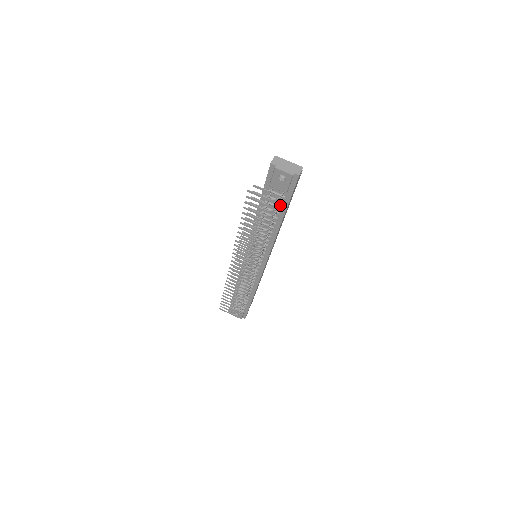
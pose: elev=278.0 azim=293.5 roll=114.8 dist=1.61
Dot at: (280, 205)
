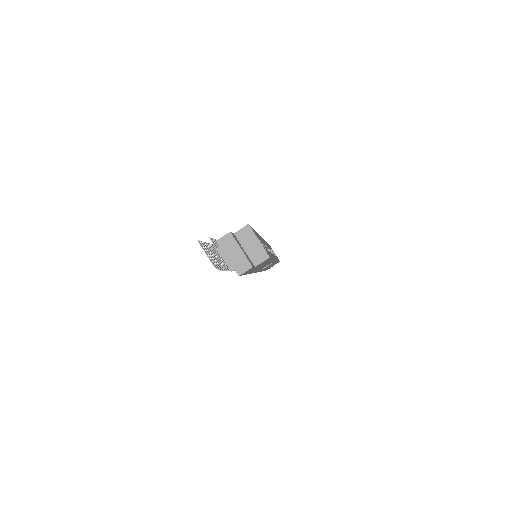
Dot at: occluded
